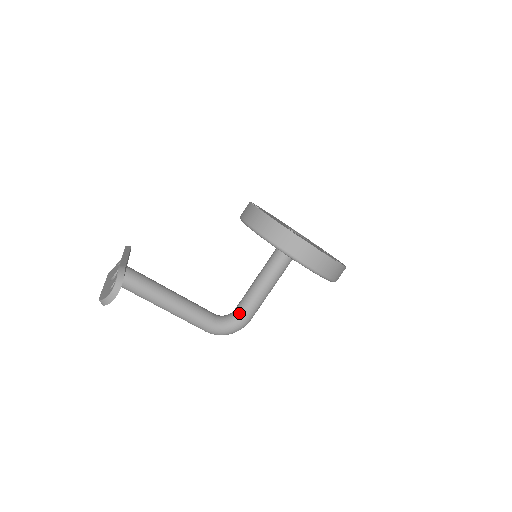
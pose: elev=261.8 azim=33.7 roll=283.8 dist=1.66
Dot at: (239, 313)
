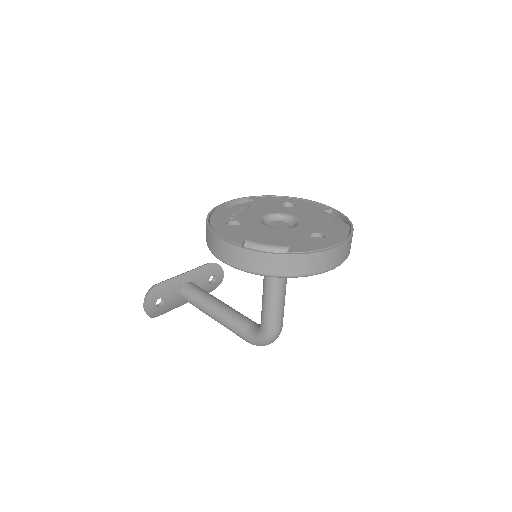
Dot at: (261, 322)
